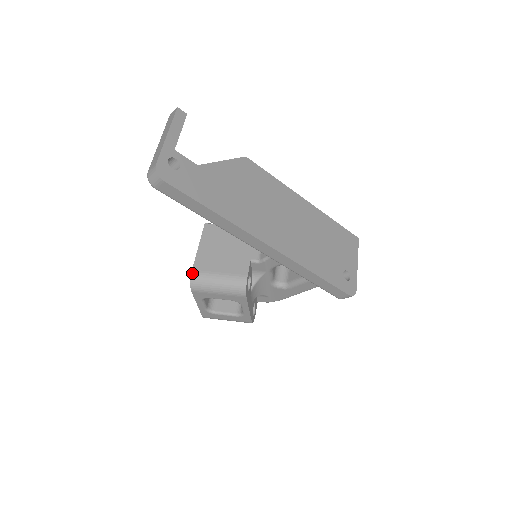
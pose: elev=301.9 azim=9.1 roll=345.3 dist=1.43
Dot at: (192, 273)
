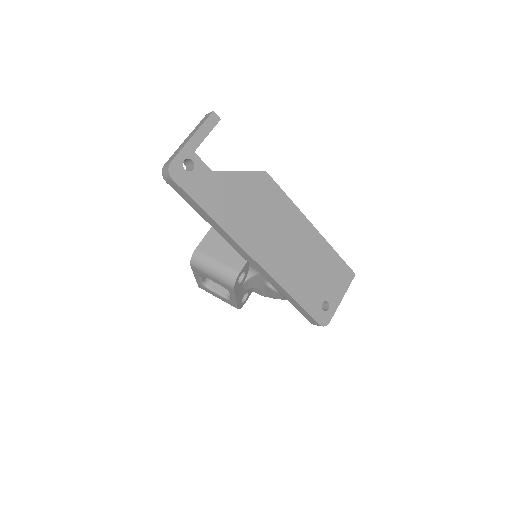
Dot at: (195, 251)
